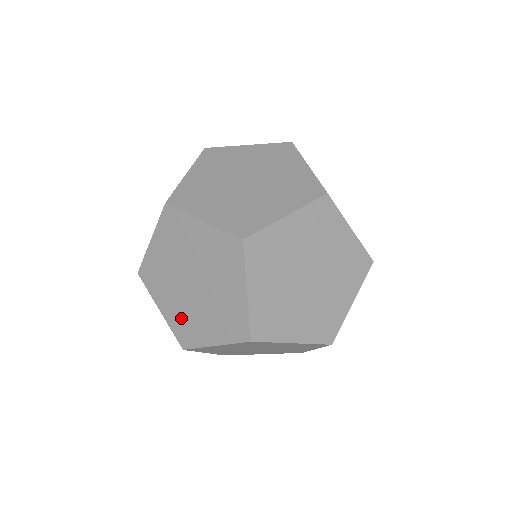
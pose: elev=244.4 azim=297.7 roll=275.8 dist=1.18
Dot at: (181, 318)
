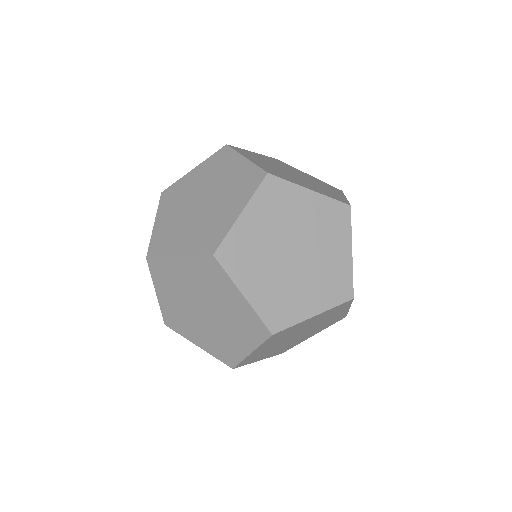
Dot at: (200, 235)
